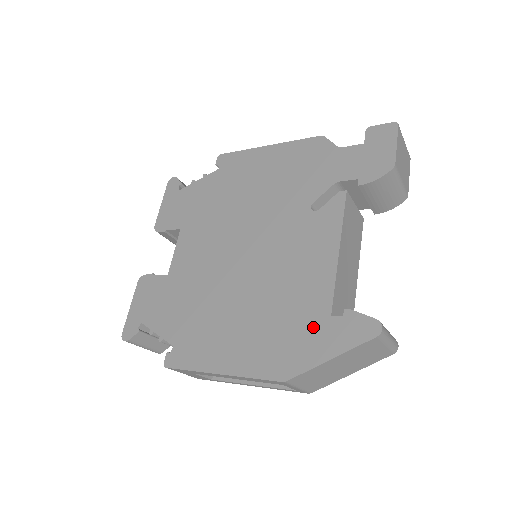
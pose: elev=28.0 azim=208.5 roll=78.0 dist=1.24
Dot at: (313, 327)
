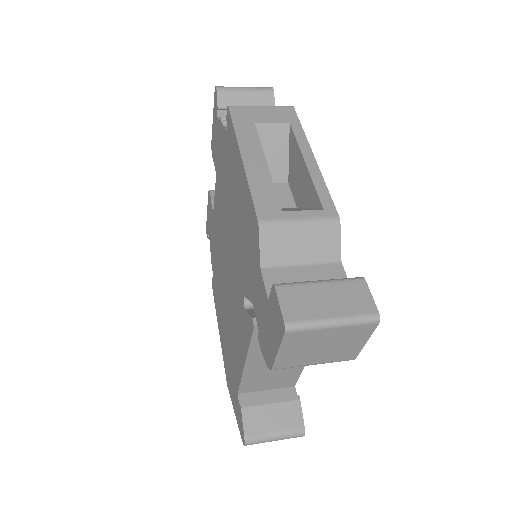
Dot at: (234, 384)
